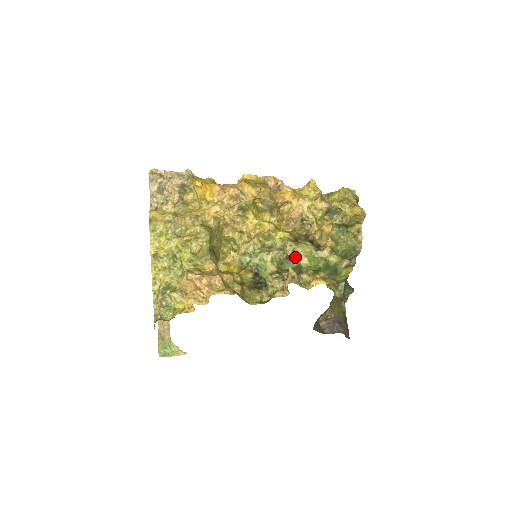
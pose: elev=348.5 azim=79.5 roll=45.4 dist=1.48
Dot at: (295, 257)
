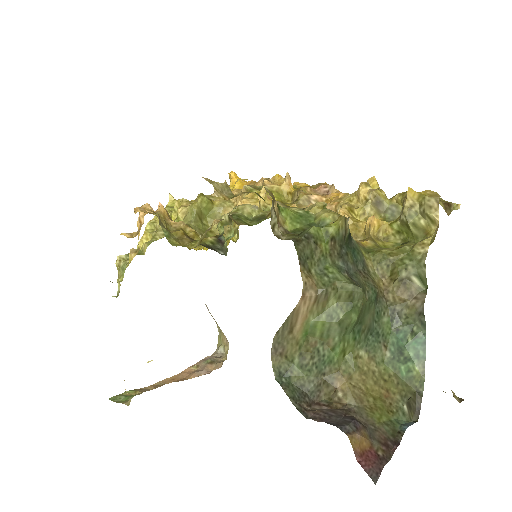
Dot at: occluded
